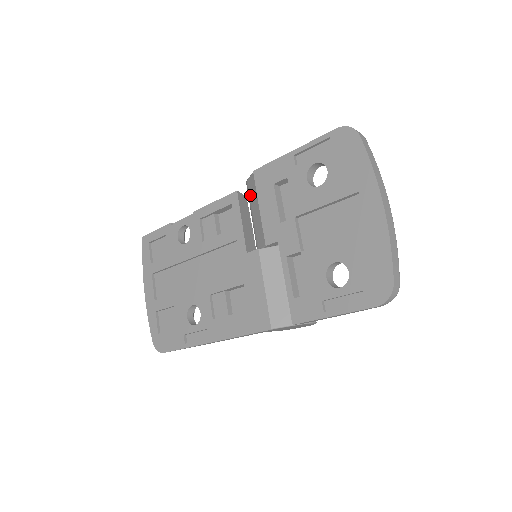
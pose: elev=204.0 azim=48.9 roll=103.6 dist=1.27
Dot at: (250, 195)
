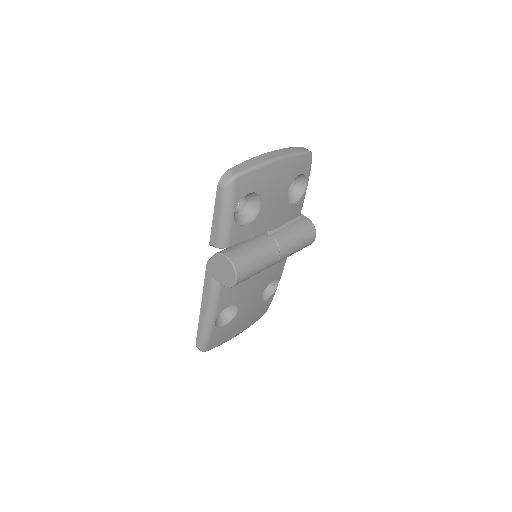
Dot at: occluded
